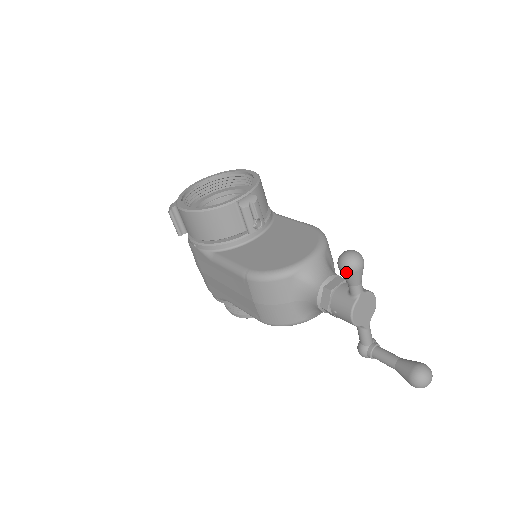
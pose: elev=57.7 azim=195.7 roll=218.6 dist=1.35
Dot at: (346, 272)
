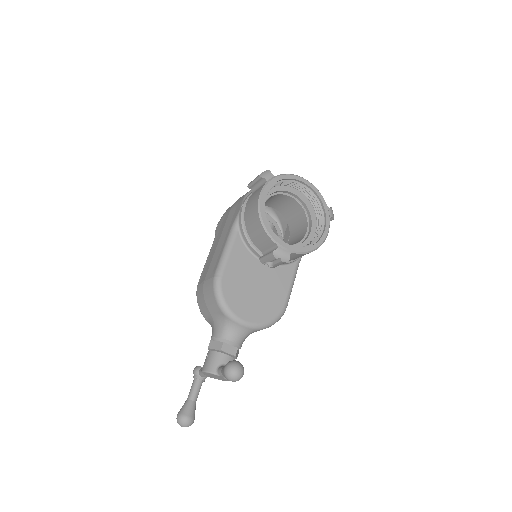
Dot at: (224, 371)
